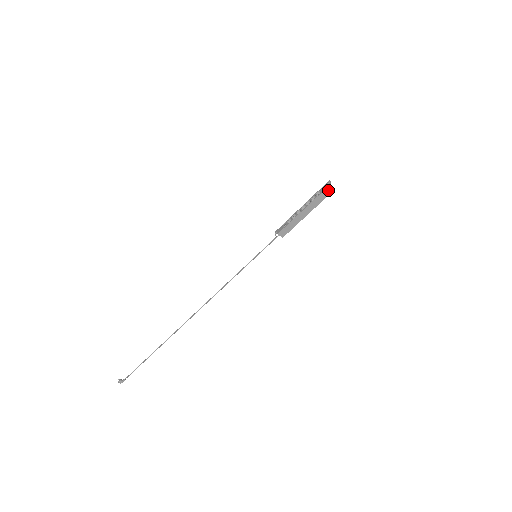
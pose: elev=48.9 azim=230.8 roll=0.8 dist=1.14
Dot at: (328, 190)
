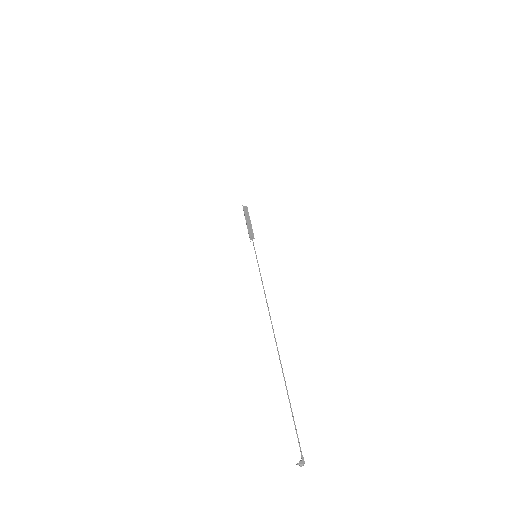
Dot at: (245, 207)
